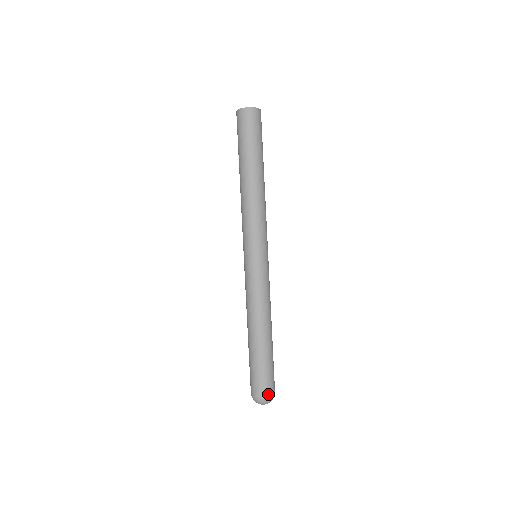
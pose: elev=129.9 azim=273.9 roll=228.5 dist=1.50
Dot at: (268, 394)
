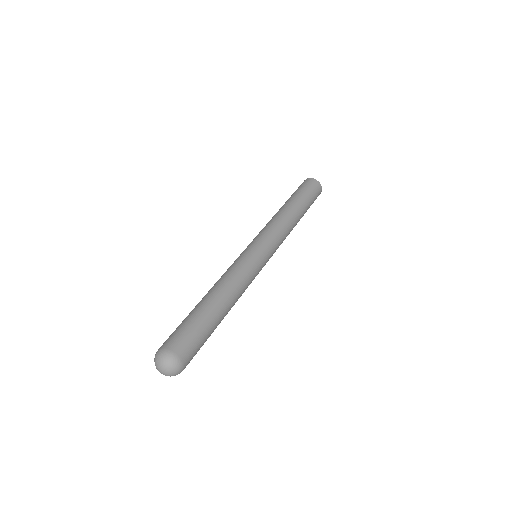
Dot at: (169, 348)
